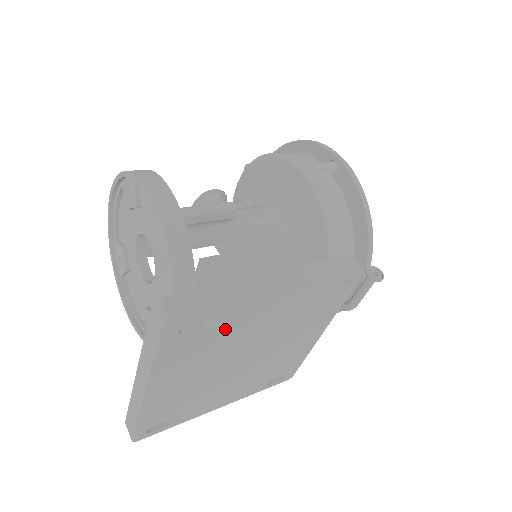
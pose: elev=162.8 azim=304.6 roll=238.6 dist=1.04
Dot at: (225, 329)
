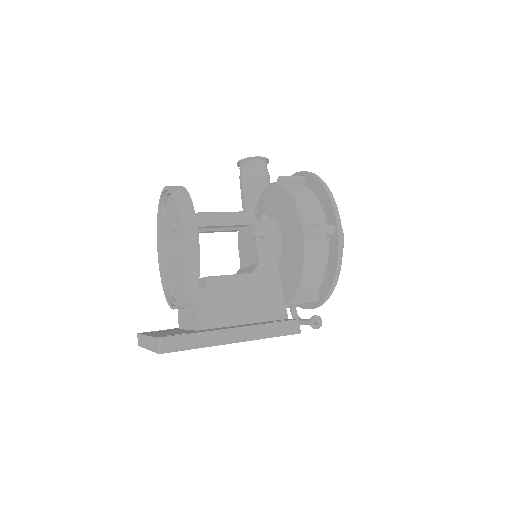
Dot at: occluded
